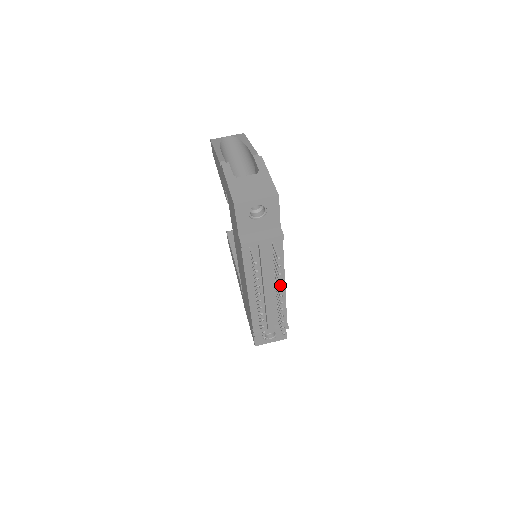
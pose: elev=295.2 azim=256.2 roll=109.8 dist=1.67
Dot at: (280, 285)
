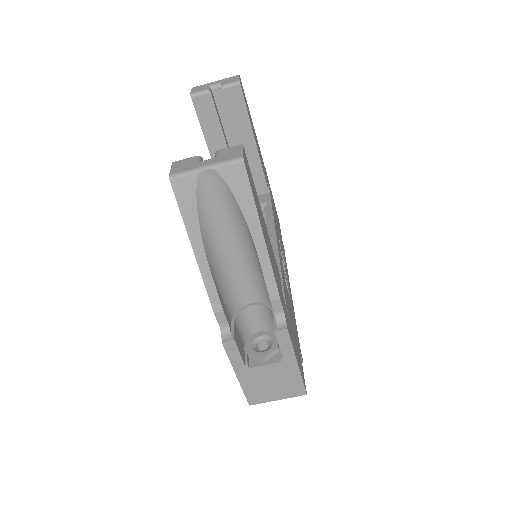
Dot at: occluded
